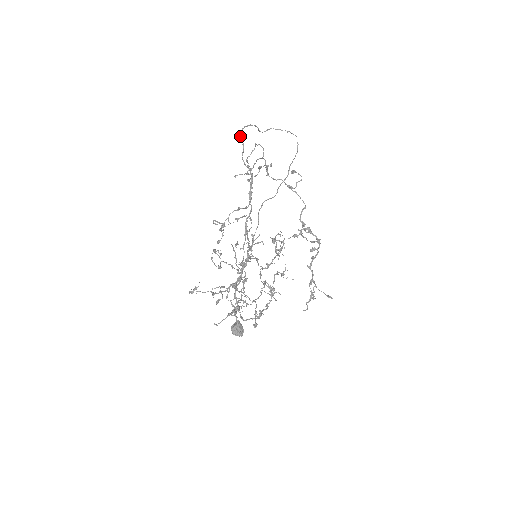
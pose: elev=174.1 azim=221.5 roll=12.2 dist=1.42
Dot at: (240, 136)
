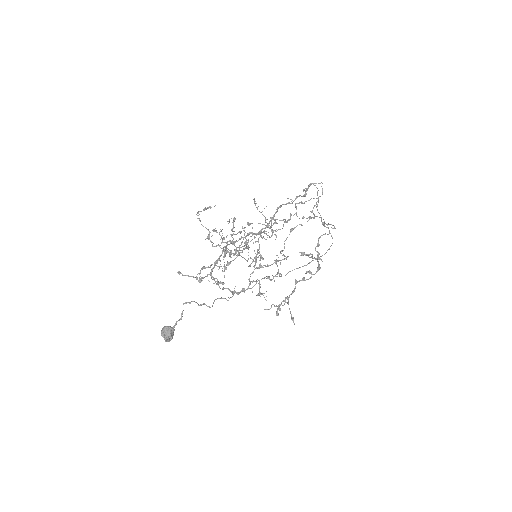
Dot at: occluded
